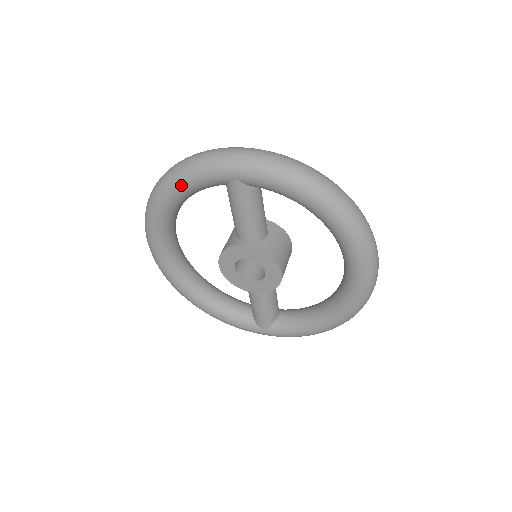
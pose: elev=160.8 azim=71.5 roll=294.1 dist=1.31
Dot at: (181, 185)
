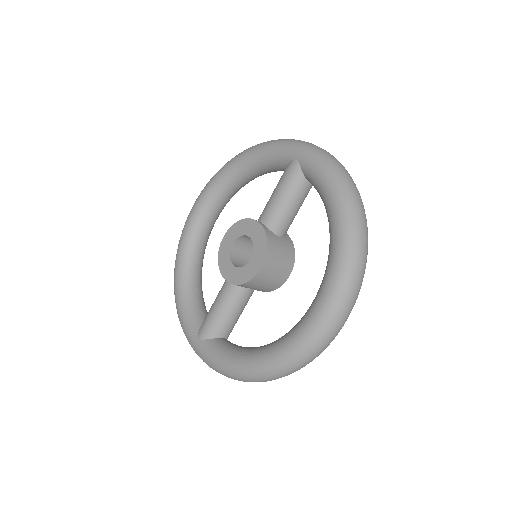
Dot at: (259, 150)
